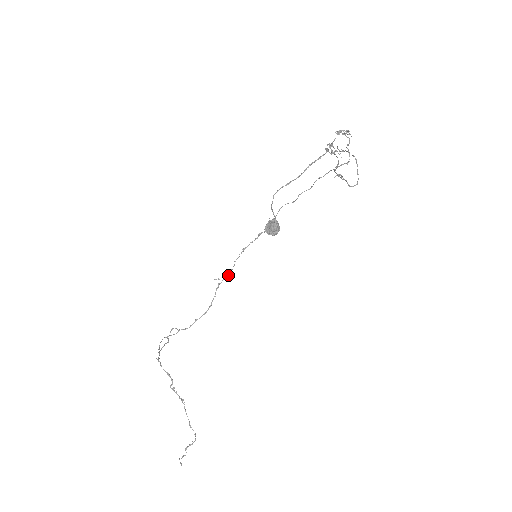
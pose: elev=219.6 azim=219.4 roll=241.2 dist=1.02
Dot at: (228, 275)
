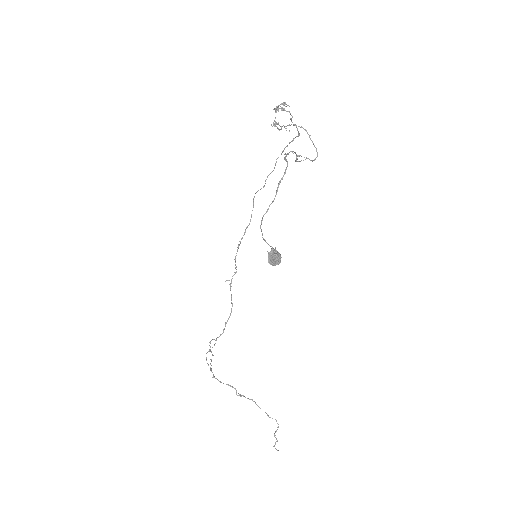
Dot at: occluded
